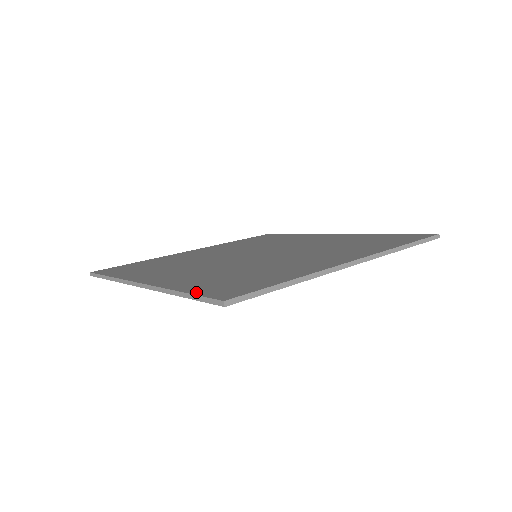
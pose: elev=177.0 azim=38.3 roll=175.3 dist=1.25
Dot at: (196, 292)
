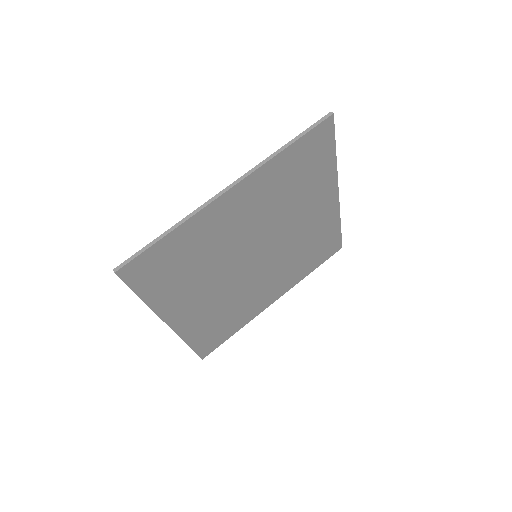
Dot at: (136, 287)
